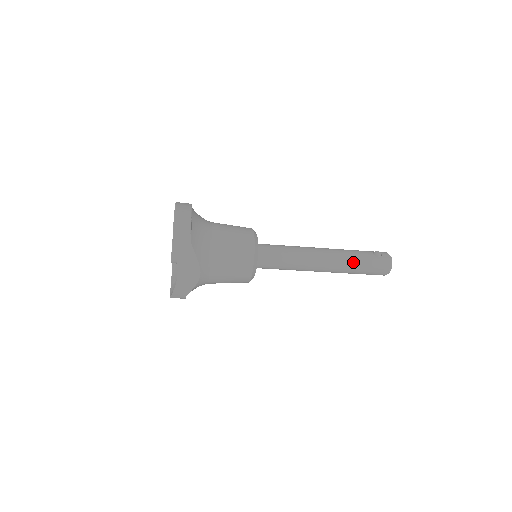
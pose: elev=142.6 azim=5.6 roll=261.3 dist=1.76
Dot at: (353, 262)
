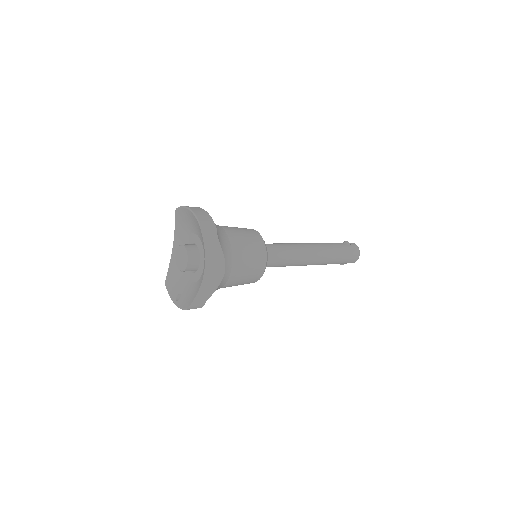
Dot at: (334, 251)
